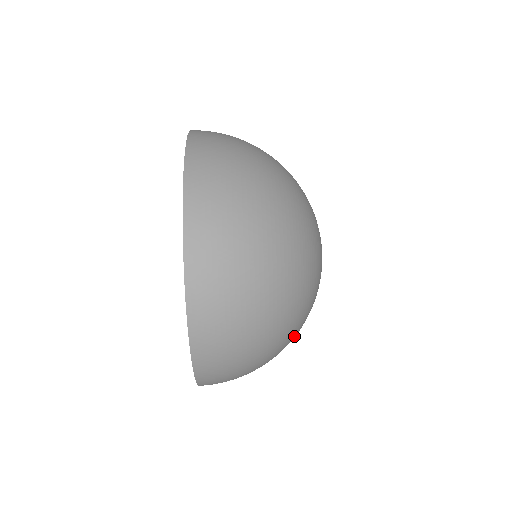
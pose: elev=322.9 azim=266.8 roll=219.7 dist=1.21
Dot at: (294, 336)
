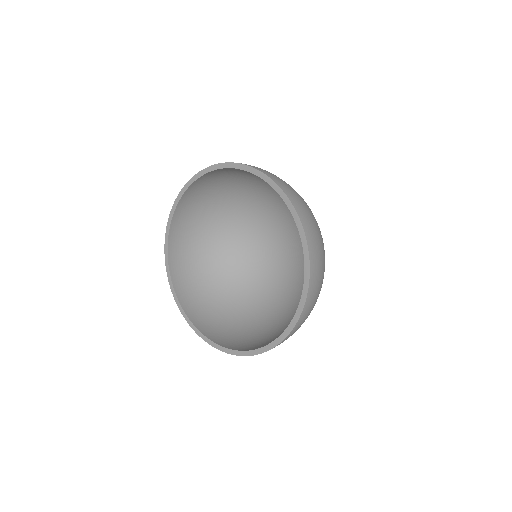
Dot at: occluded
